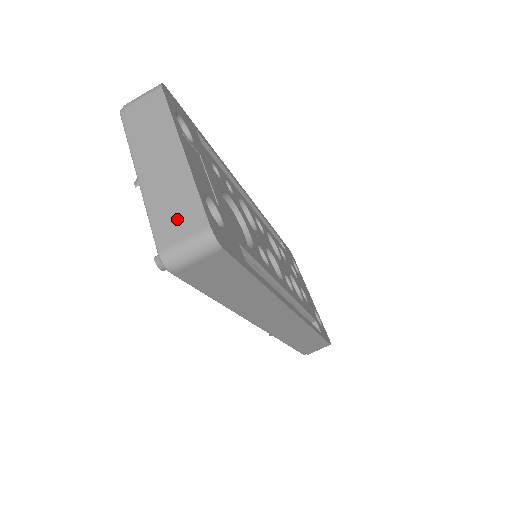
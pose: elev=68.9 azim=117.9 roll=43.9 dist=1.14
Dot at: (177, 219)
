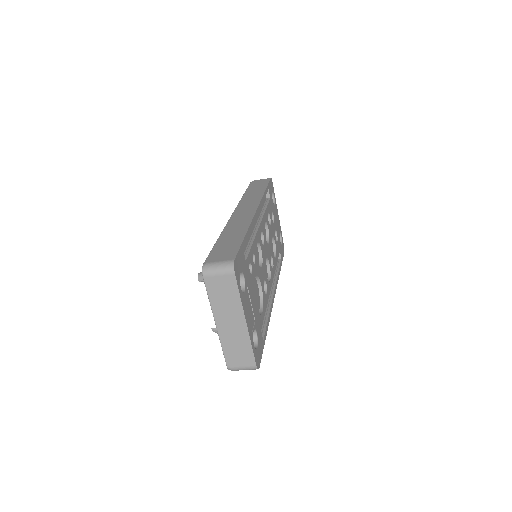
Dot at: (239, 357)
